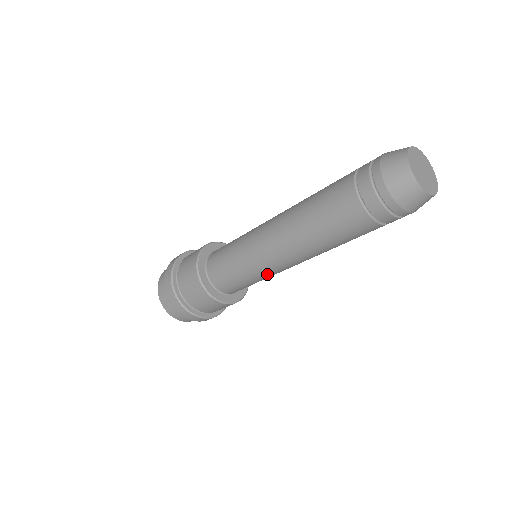
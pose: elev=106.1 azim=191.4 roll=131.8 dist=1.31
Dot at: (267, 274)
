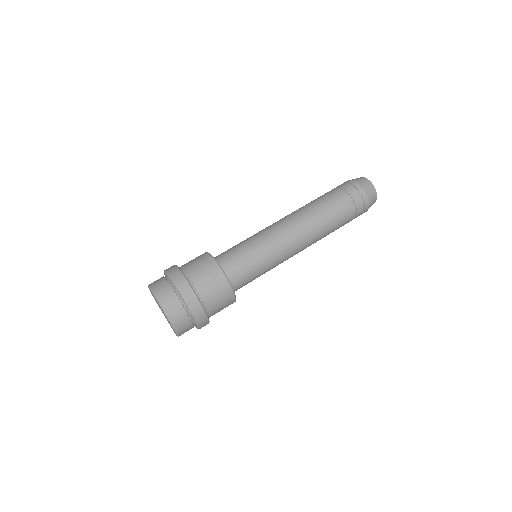
Dot at: (275, 258)
